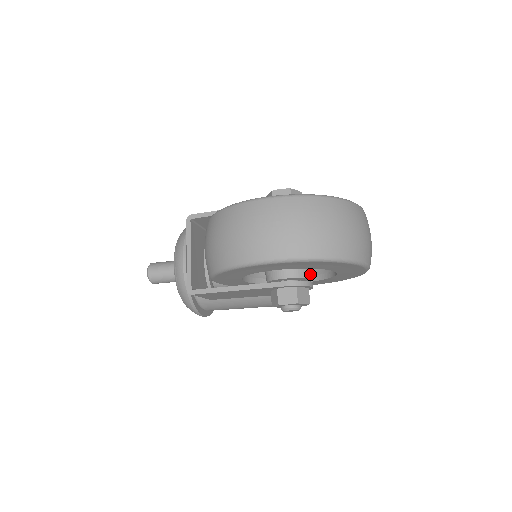
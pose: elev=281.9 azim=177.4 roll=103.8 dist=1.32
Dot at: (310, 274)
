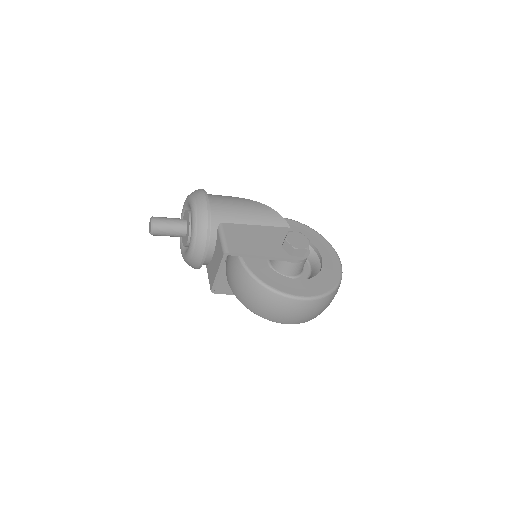
Dot at: occluded
